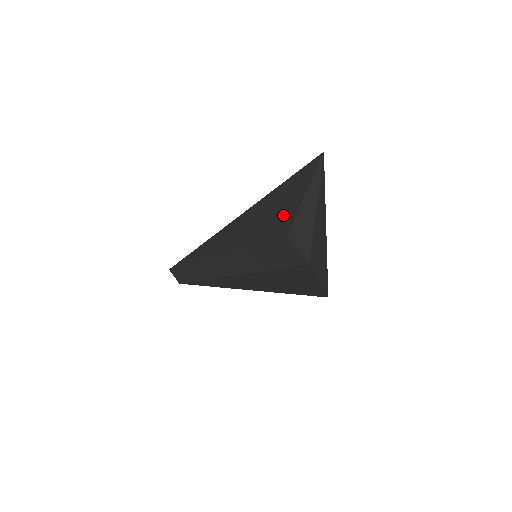
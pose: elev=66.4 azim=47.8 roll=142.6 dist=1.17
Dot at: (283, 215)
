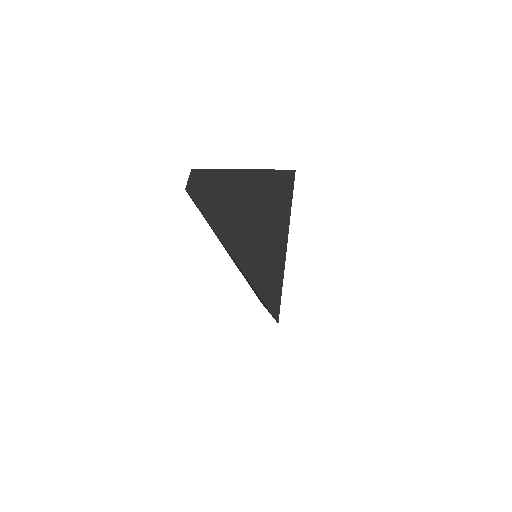
Dot at: occluded
